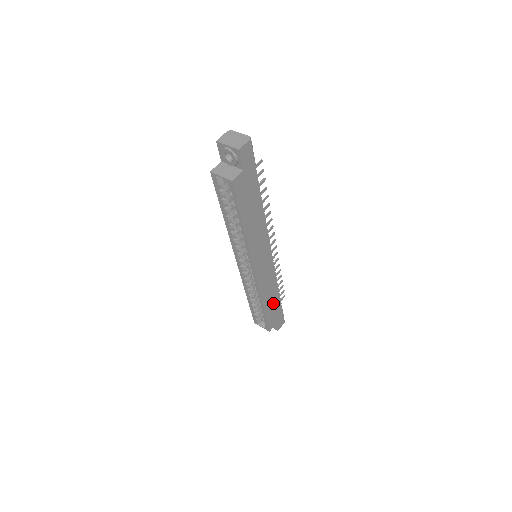
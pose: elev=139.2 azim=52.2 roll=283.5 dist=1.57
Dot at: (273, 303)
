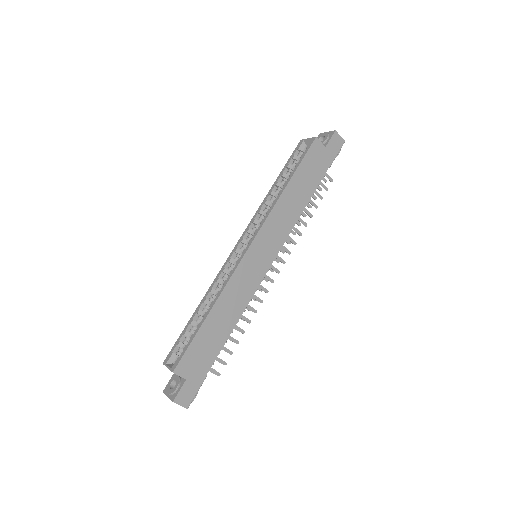
Dot at: (215, 336)
